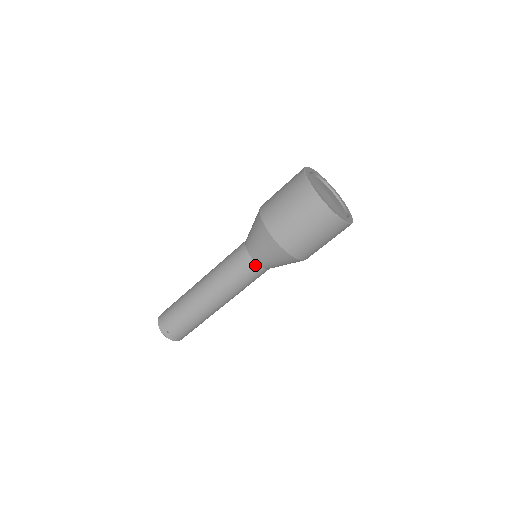
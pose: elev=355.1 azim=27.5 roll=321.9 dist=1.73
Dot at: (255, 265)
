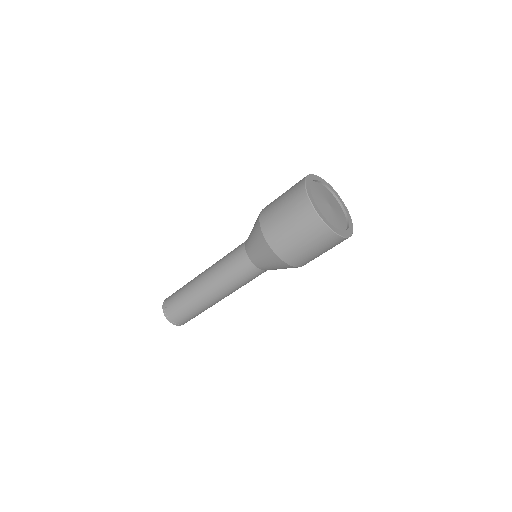
Dot at: (245, 256)
